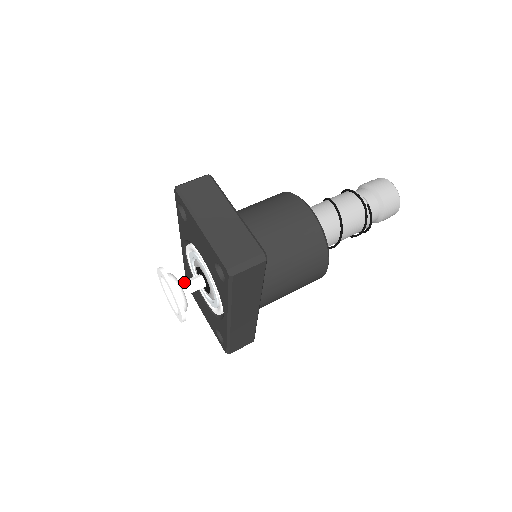
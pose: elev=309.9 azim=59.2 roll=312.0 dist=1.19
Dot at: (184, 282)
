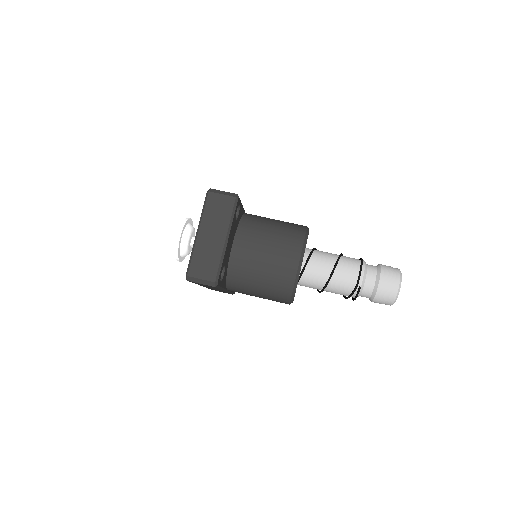
Dot at: occluded
